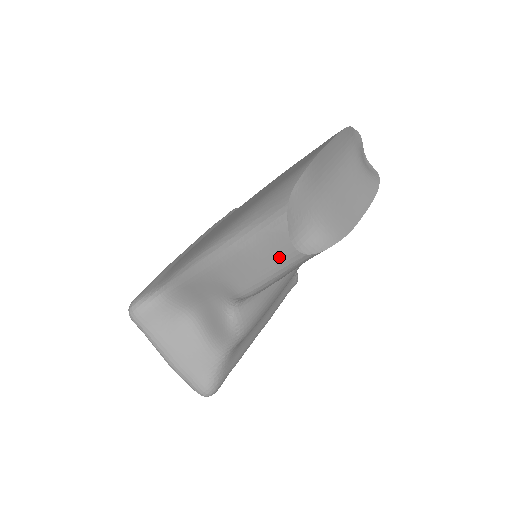
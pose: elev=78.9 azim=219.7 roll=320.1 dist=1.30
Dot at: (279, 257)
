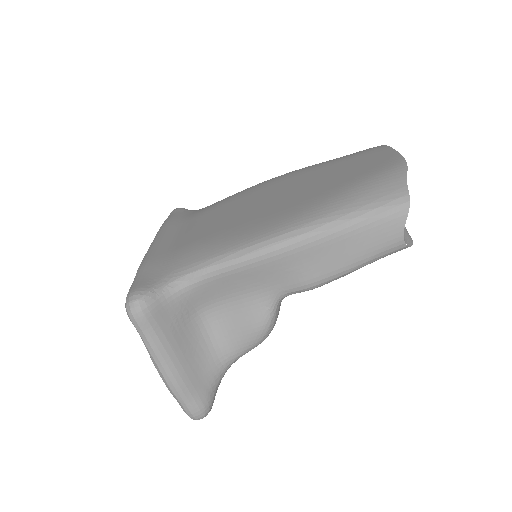
Dot at: (381, 246)
